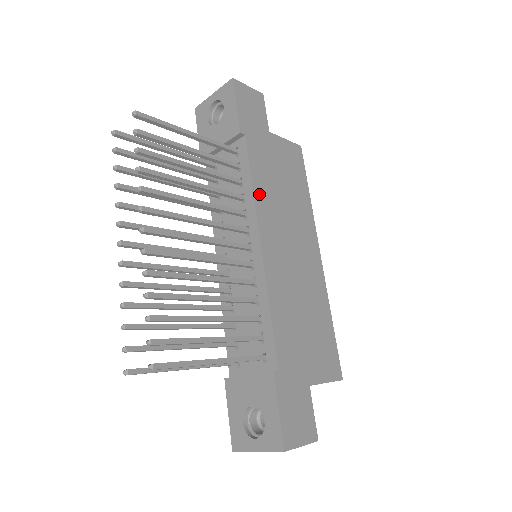
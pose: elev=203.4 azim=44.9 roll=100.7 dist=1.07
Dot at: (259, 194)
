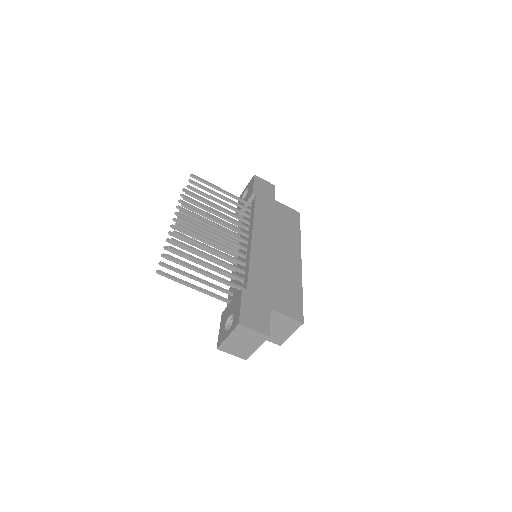
Dot at: (258, 219)
